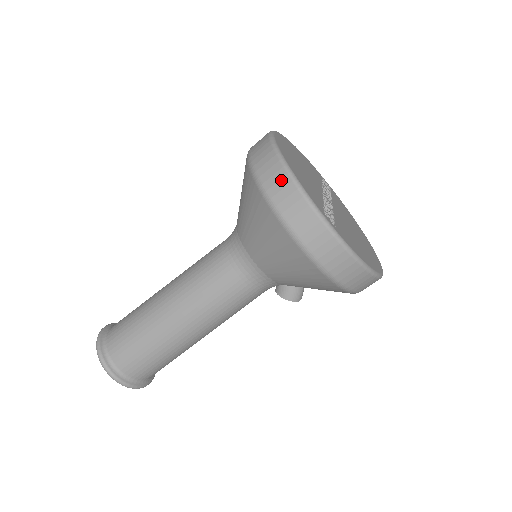
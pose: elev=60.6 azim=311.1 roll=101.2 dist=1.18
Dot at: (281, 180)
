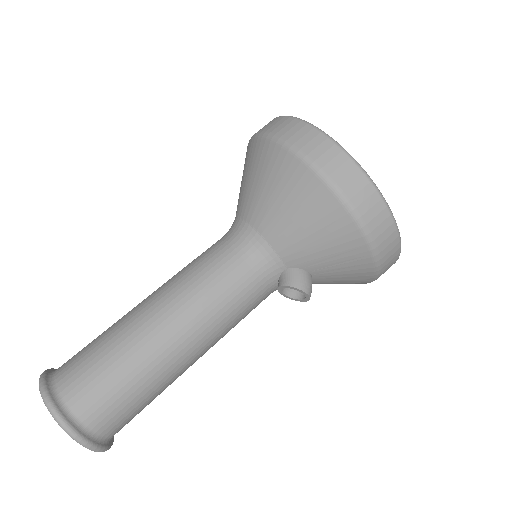
Dot at: (271, 122)
